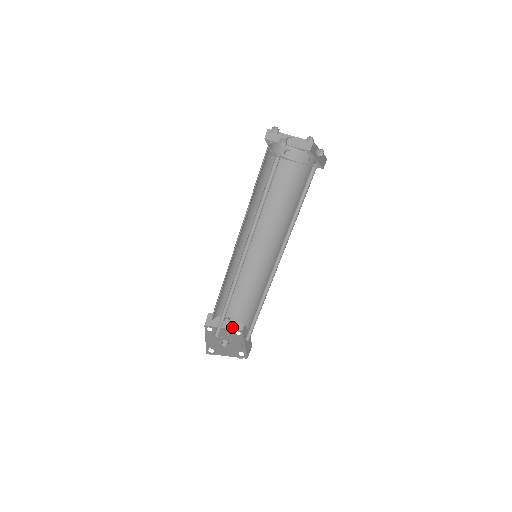
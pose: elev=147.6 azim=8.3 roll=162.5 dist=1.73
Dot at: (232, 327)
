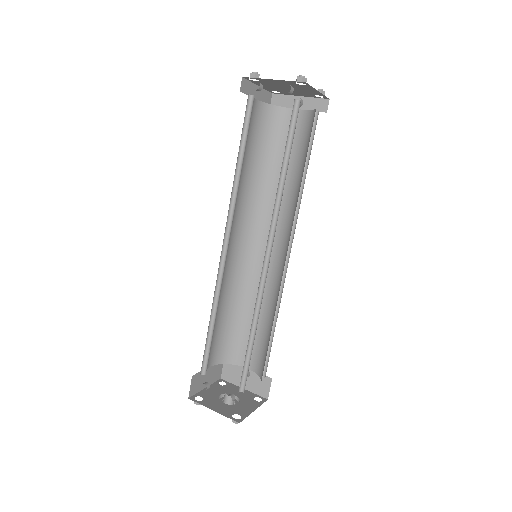
Dot at: (254, 390)
